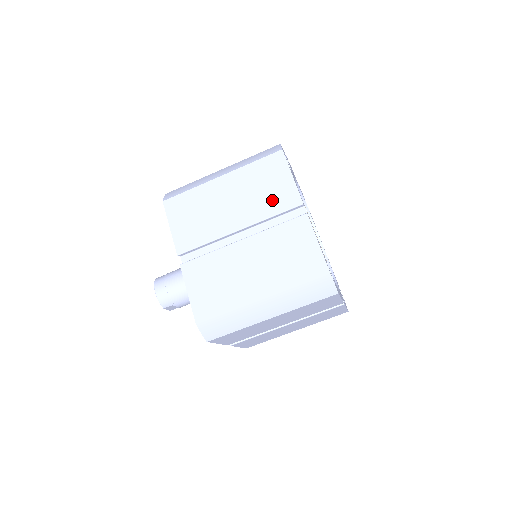
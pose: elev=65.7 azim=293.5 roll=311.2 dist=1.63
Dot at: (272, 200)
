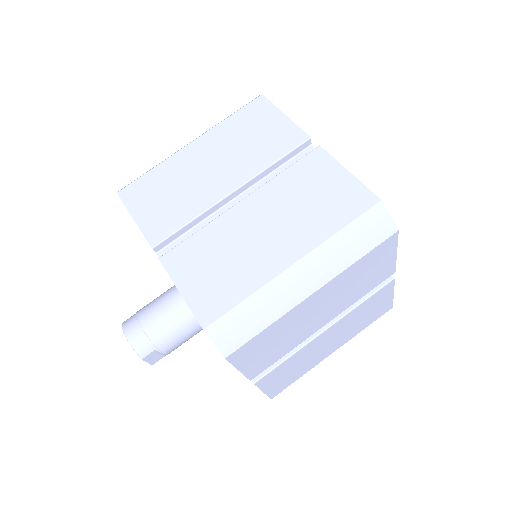
Dot at: (267, 146)
